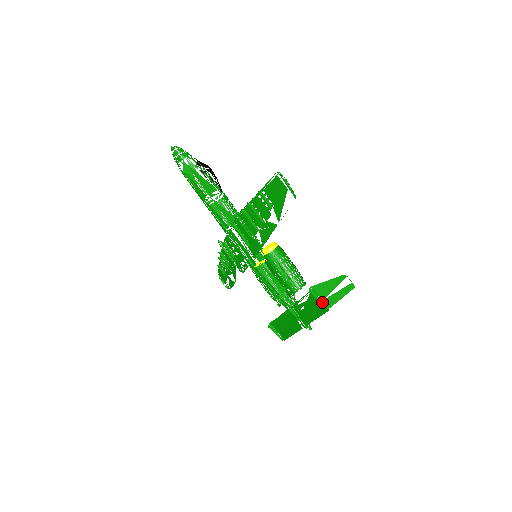
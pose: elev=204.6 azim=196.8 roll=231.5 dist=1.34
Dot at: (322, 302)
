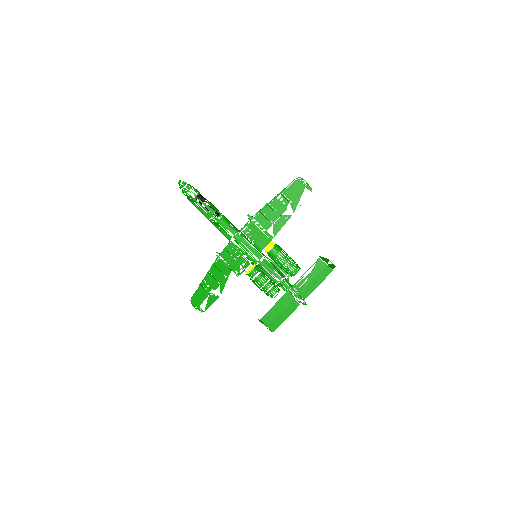
Dot at: (328, 265)
